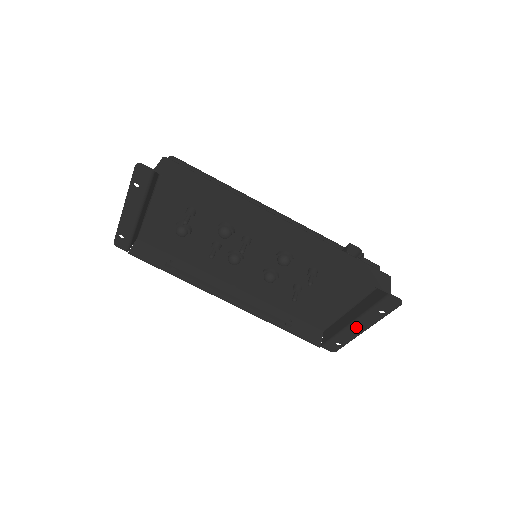
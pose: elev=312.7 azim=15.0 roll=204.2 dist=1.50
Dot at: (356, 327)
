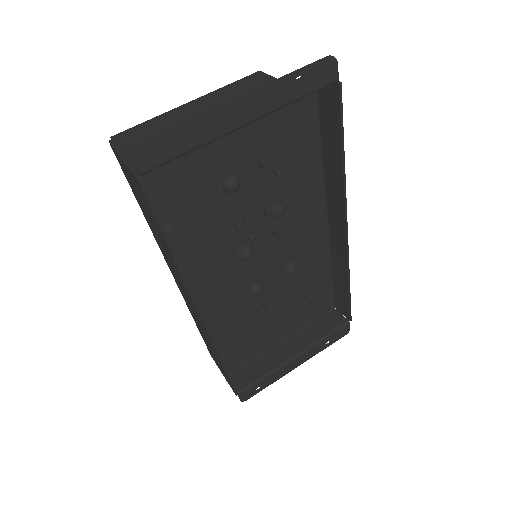
Dot at: (295, 362)
